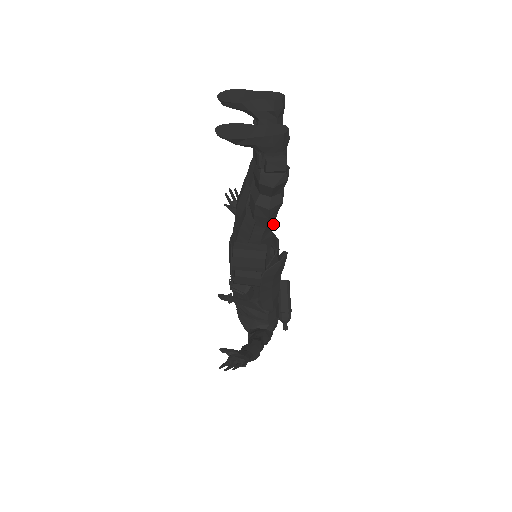
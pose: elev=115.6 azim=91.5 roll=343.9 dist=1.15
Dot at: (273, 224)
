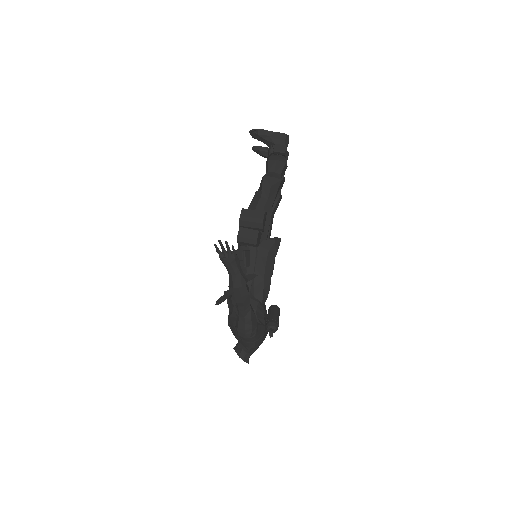
Dot at: (273, 202)
